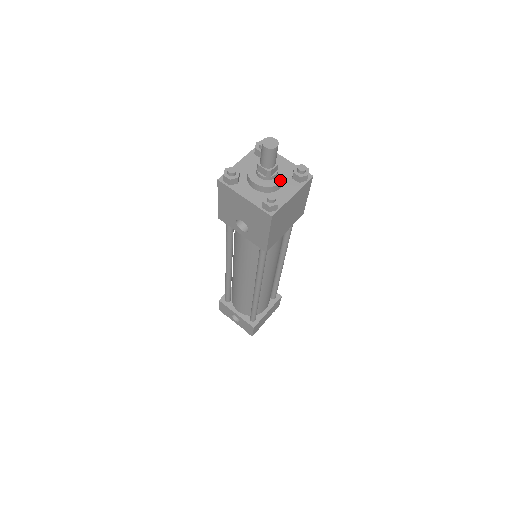
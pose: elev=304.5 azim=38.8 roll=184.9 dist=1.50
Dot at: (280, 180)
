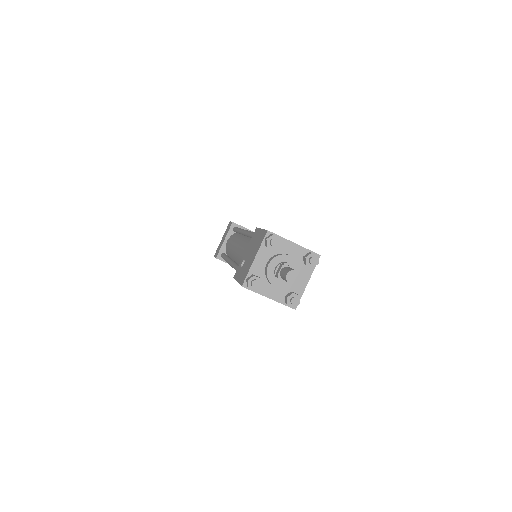
Dot at: occluded
